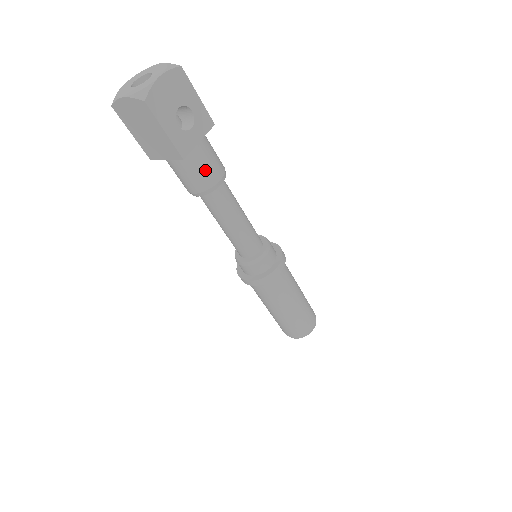
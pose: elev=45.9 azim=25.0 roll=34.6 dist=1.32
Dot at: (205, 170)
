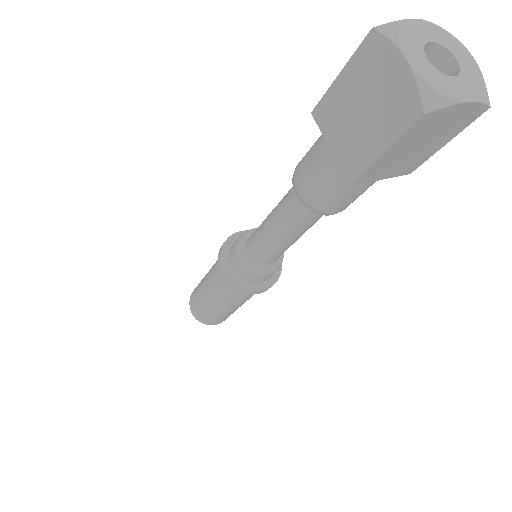
Dot at: occluded
